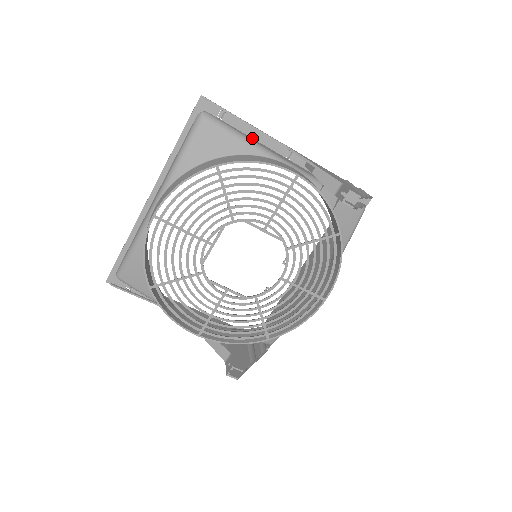
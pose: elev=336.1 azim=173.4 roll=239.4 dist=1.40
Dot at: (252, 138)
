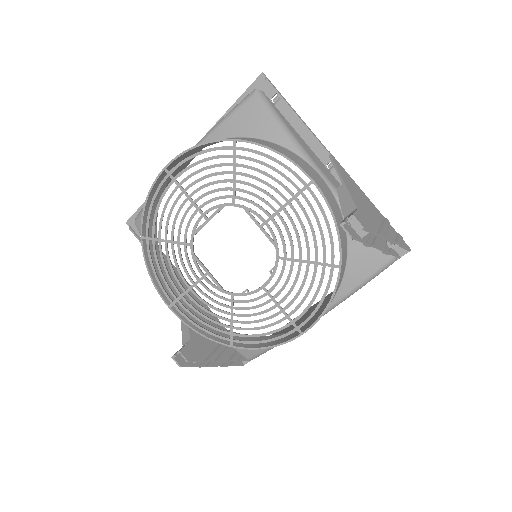
Dot at: (298, 133)
